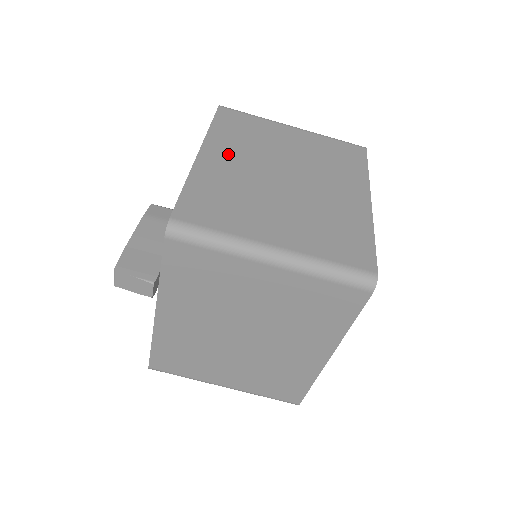
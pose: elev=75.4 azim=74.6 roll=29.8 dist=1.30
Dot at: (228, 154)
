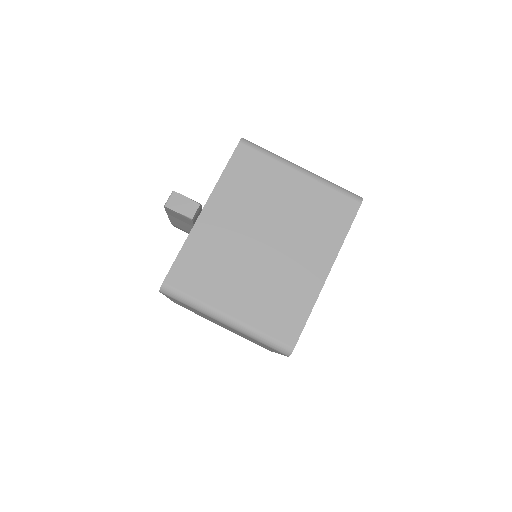
Dot at: occluded
